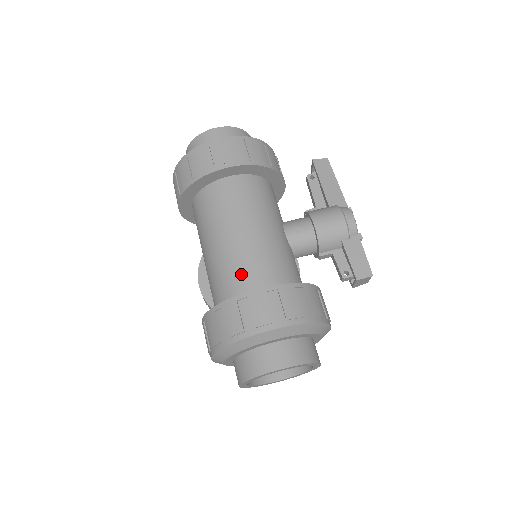
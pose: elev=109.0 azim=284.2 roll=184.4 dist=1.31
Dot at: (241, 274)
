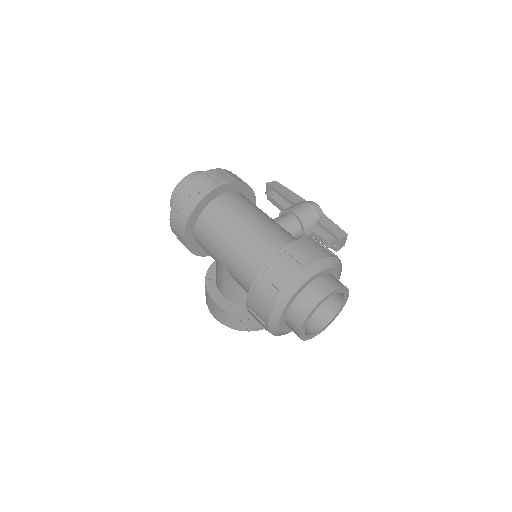
Dot at: (267, 246)
